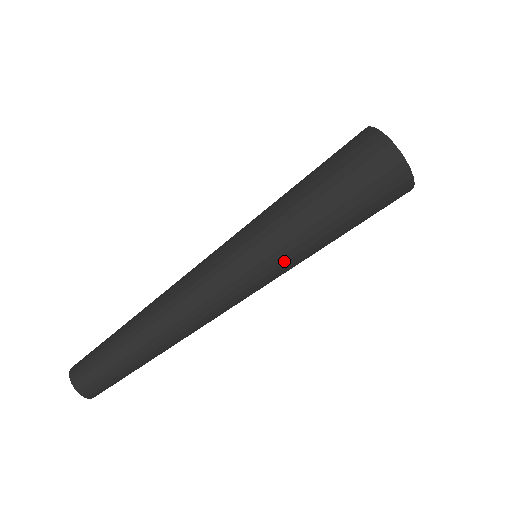
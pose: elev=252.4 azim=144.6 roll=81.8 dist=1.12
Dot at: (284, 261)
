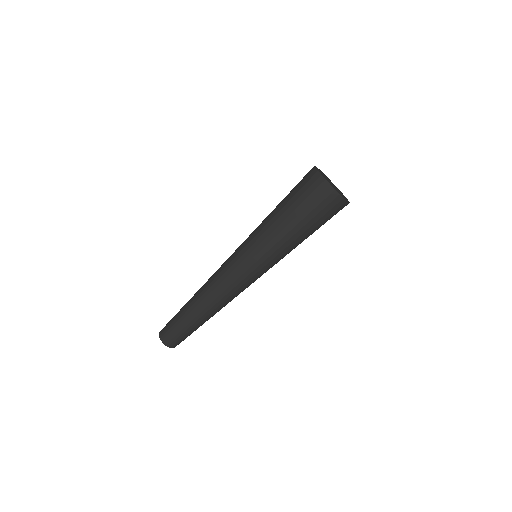
Dot at: (263, 254)
